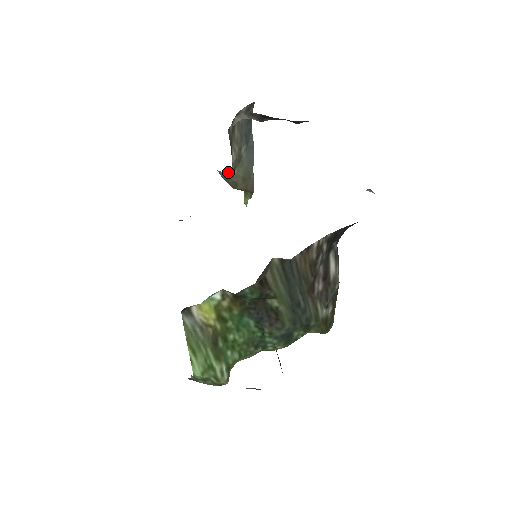
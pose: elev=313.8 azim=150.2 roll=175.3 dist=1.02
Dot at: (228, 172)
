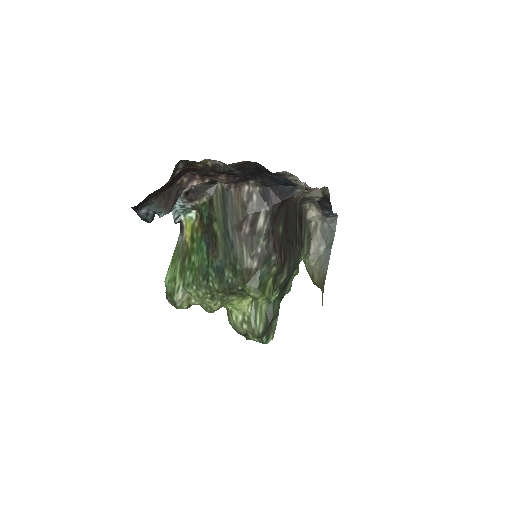
Dot at: (307, 260)
